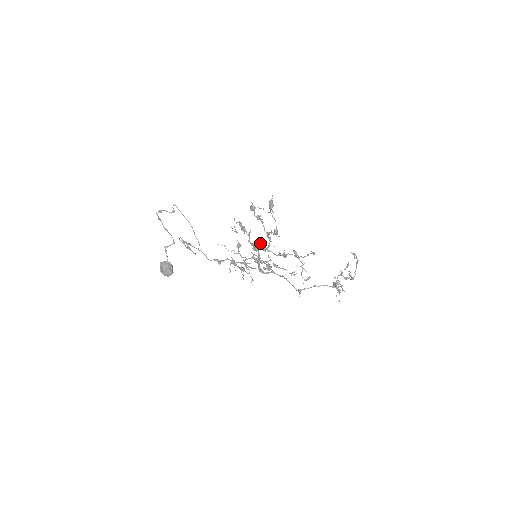
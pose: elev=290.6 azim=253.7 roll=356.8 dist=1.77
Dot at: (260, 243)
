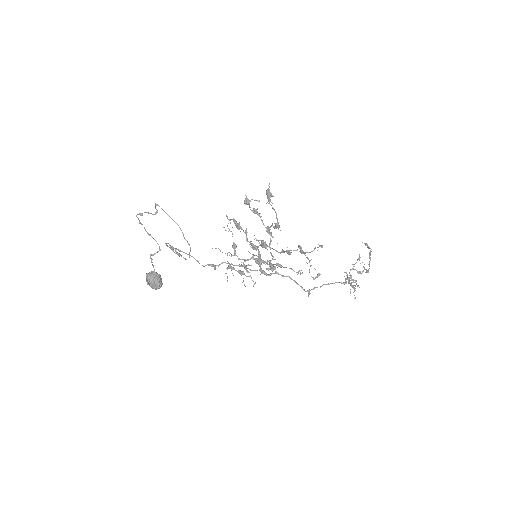
Dot at: (260, 240)
